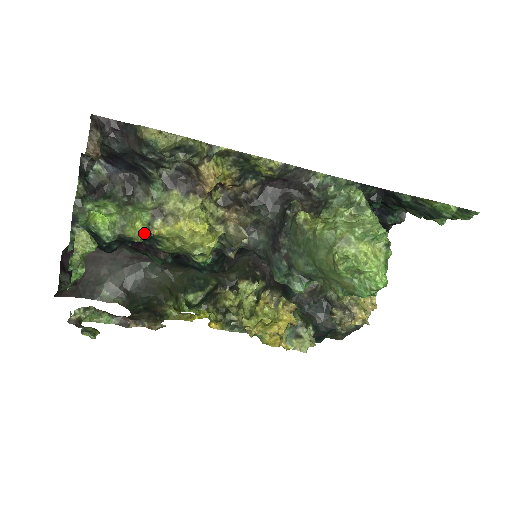
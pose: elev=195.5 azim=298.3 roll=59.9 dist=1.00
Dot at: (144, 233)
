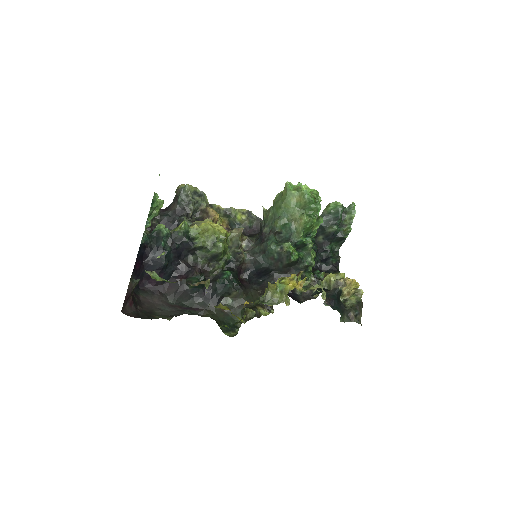
Dot at: (185, 223)
